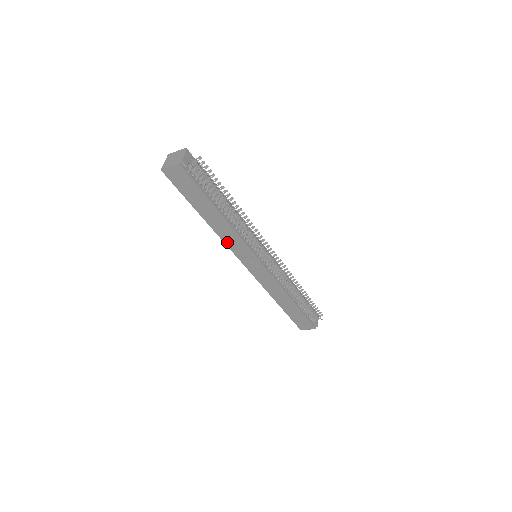
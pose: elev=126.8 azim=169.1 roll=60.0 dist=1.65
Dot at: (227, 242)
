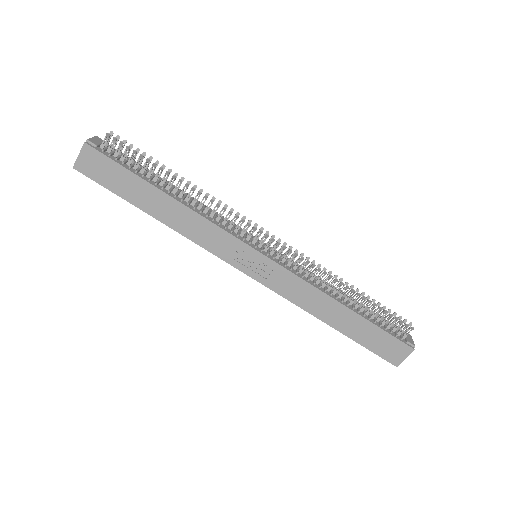
Dot at: (202, 243)
